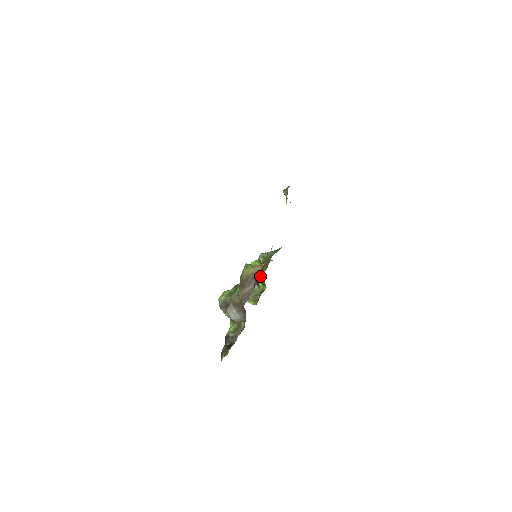
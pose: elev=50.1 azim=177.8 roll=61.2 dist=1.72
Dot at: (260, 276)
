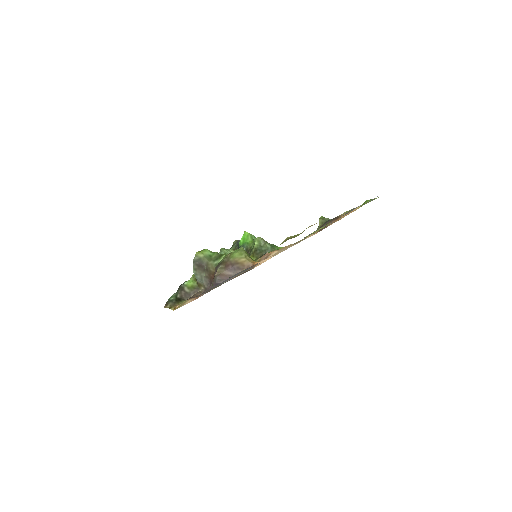
Dot at: occluded
